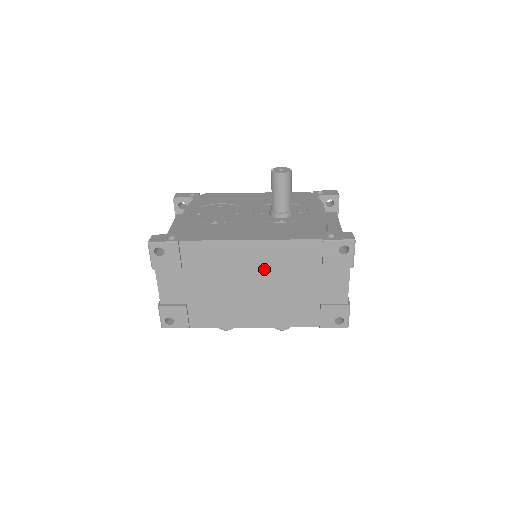
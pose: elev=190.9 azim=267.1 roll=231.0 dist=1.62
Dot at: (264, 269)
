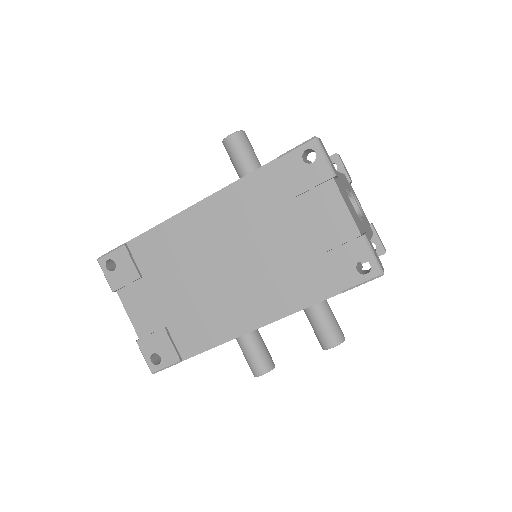
Dot at: (230, 235)
